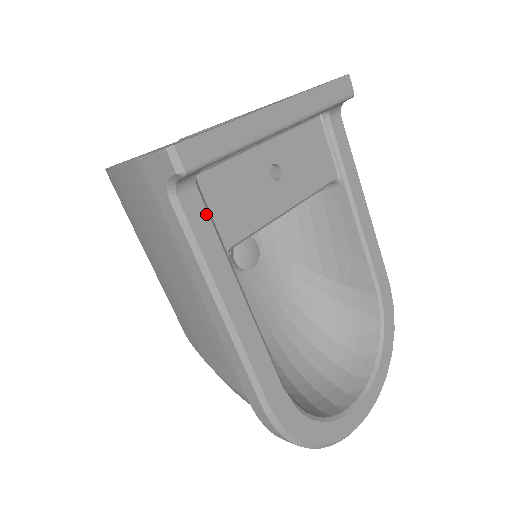
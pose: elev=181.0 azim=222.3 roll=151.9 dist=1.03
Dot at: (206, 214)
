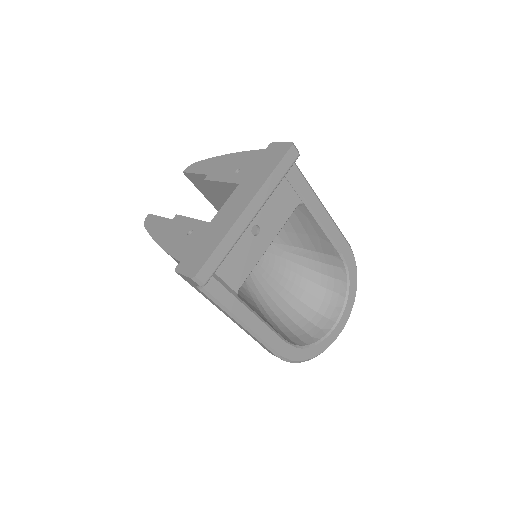
Dot at: (220, 285)
